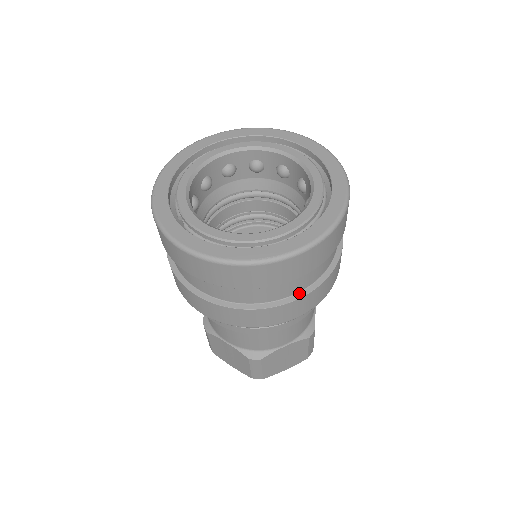
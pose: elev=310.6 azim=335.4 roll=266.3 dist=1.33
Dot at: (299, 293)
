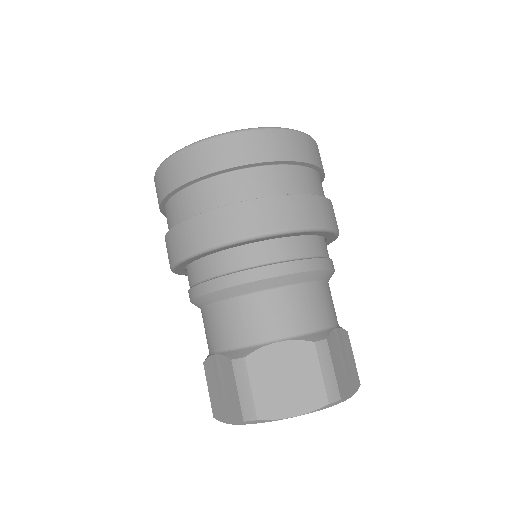
Dot at: (256, 199)
